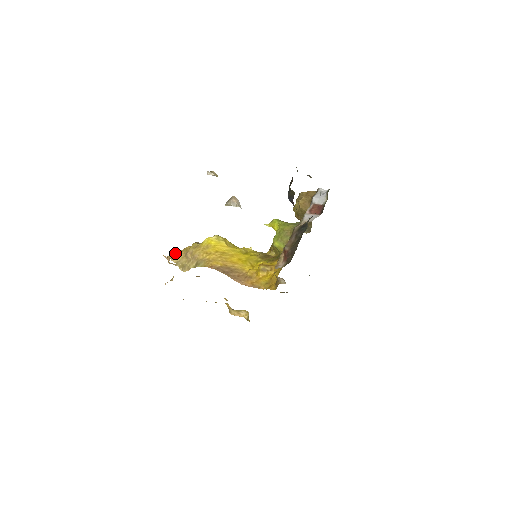
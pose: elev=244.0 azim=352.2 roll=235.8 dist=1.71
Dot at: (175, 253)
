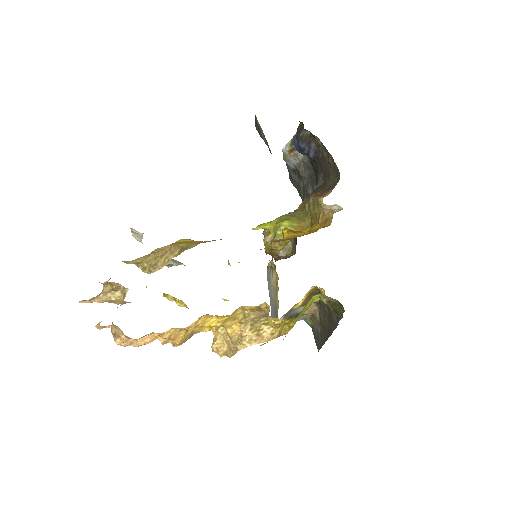
Dot at: occluded
